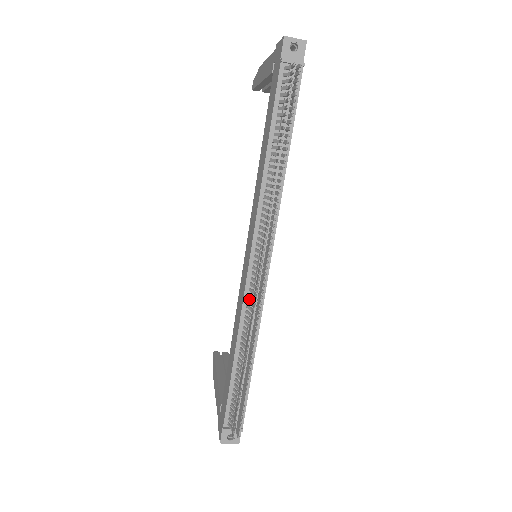
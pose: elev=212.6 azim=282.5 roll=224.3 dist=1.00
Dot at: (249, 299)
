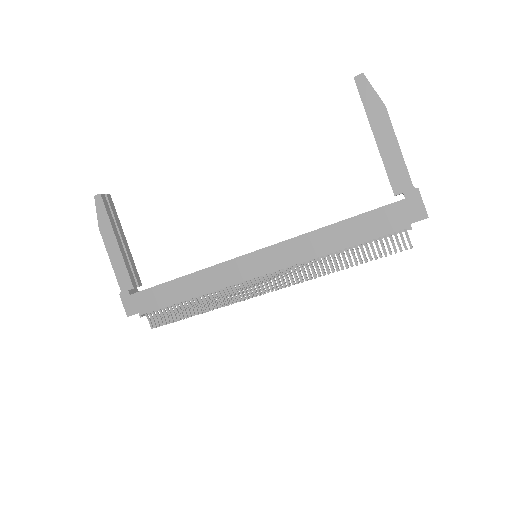
Dot at: (234, 284)
